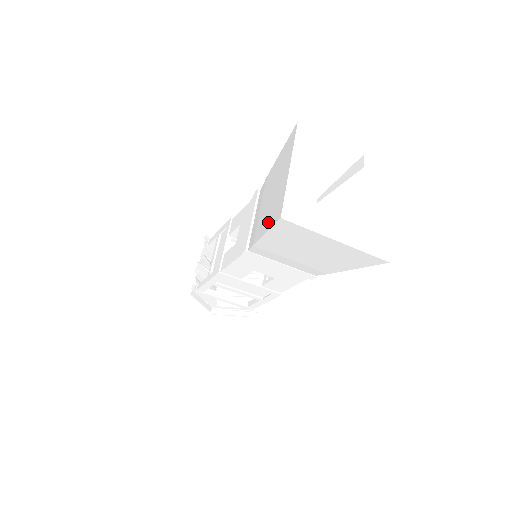
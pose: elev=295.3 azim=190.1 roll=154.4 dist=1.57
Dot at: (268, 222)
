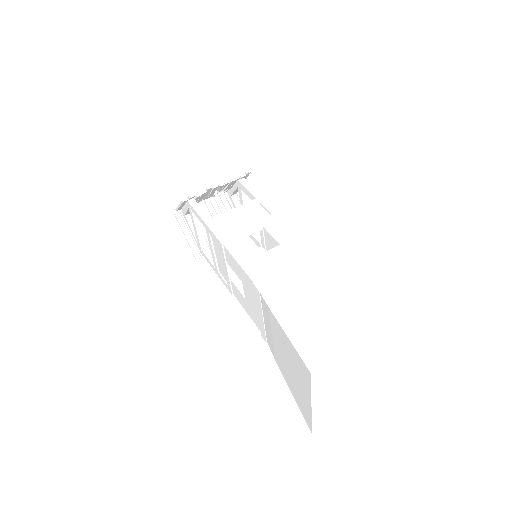
Dot at: (300, 334)
